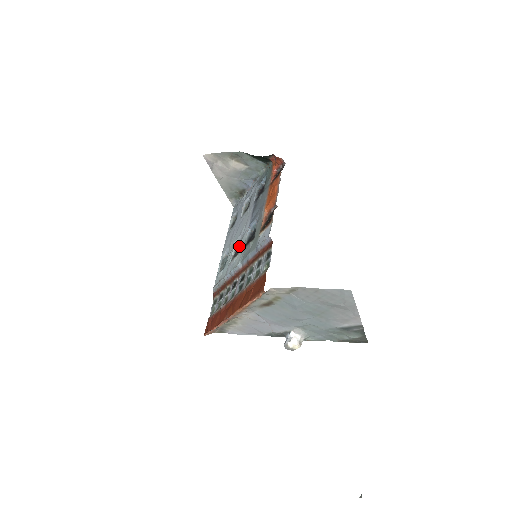
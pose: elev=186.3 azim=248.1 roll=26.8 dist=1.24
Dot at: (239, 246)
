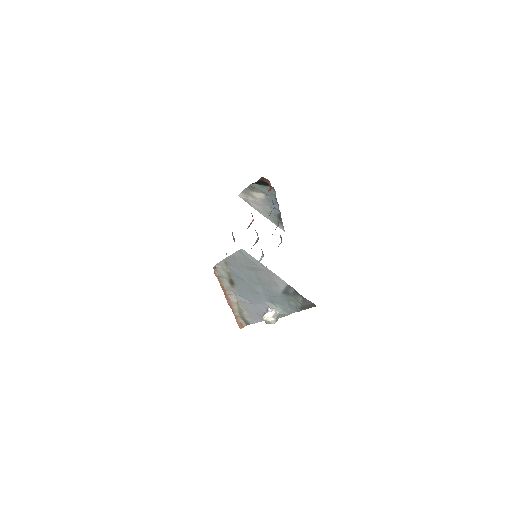
Dot at: occluded
